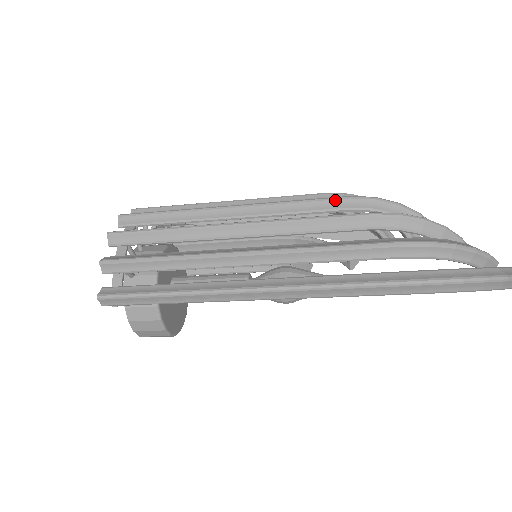
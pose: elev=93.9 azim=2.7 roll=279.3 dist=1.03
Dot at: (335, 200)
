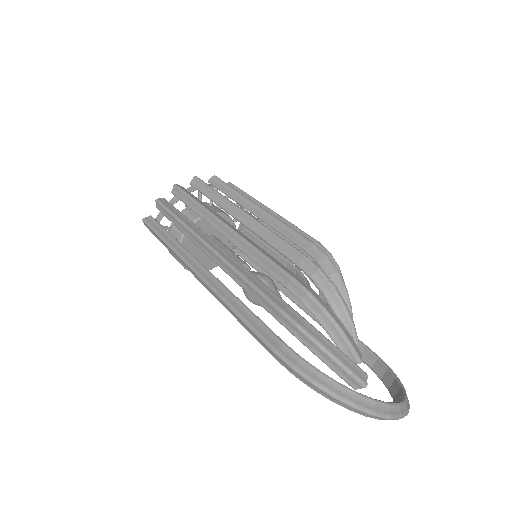
Dot at: (295, 251)
